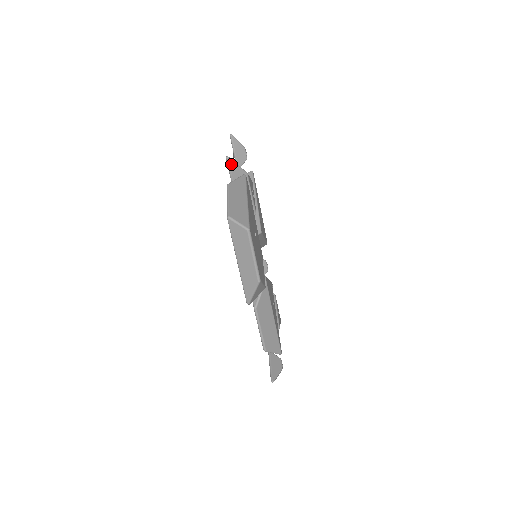
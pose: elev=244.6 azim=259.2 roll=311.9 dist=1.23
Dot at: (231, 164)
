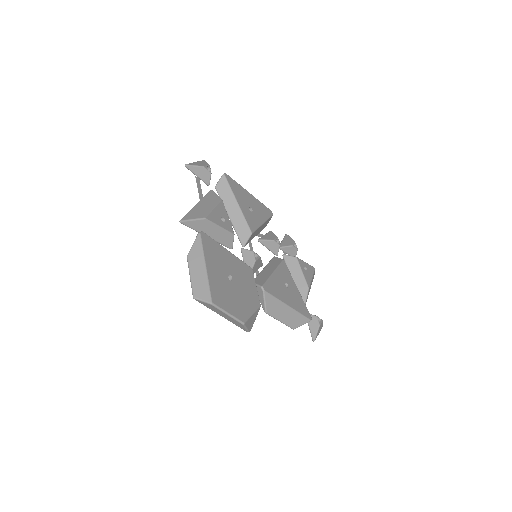
Dot at: (187, 223)
